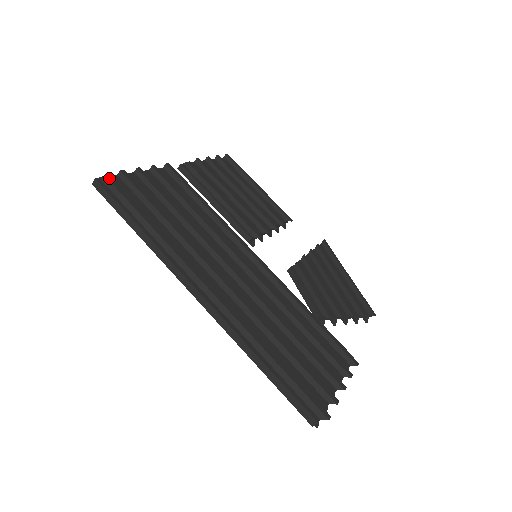
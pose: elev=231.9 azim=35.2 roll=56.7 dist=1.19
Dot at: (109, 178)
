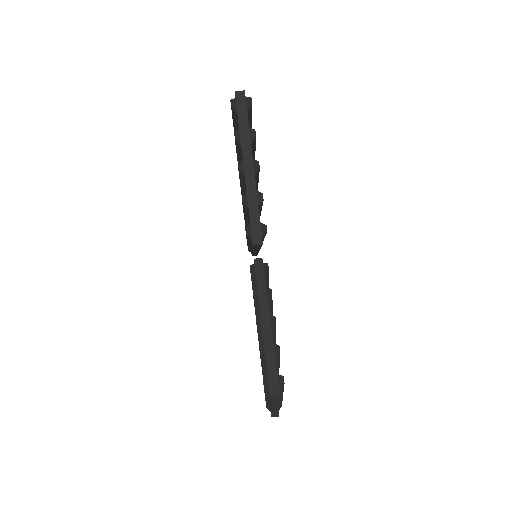
Dot at: occluded
